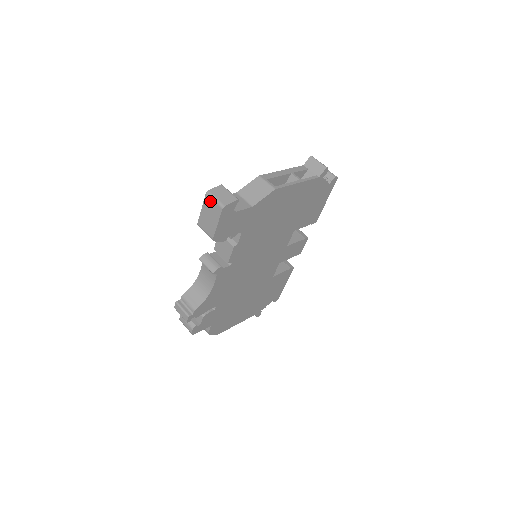
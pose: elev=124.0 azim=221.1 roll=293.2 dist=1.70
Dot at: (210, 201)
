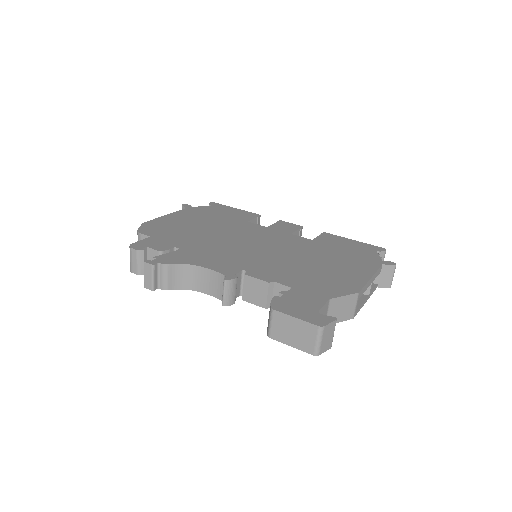
Dot at: (313, 335)
